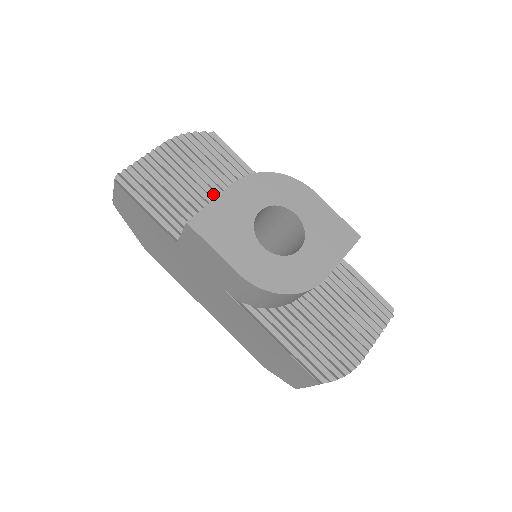
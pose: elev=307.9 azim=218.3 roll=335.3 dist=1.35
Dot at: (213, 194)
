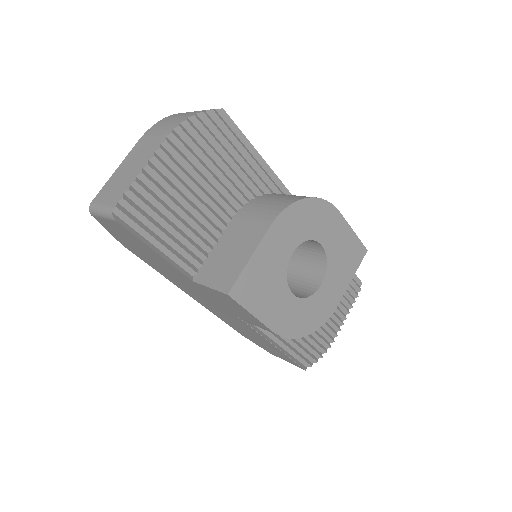
Dot at: (224, 205)
